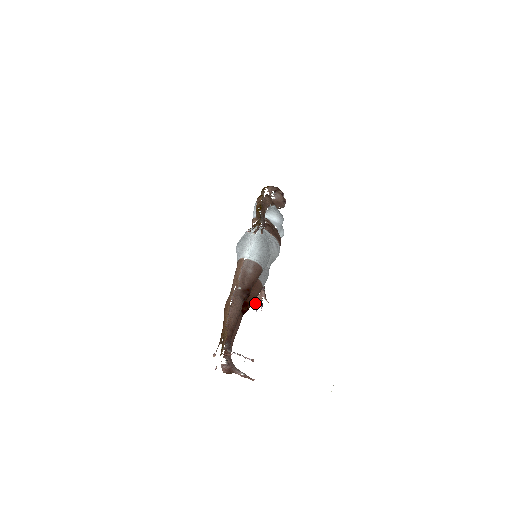
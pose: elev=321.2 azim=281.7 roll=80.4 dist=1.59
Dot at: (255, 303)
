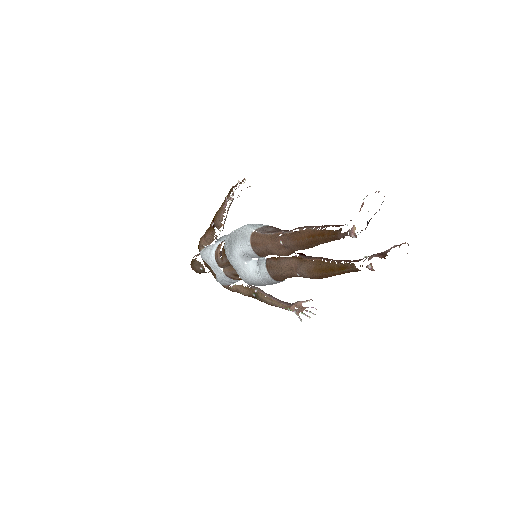
Dot at: (304, 314)
